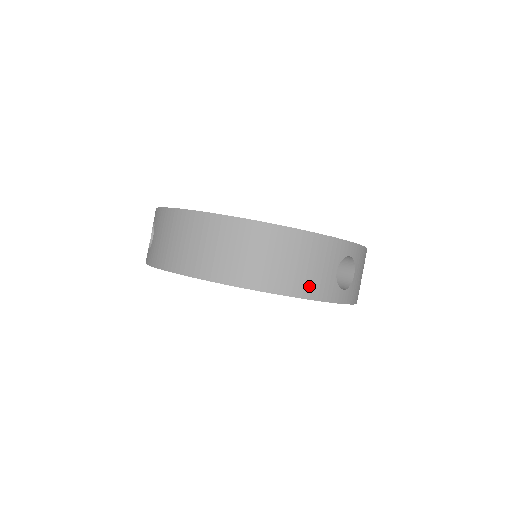
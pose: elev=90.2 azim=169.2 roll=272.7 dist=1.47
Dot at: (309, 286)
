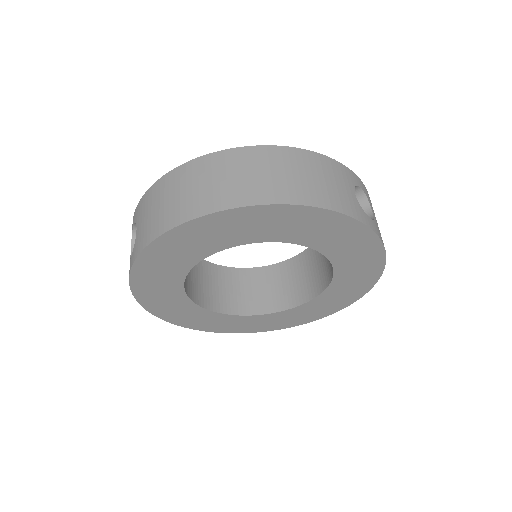
Dot at: (334, 200)
